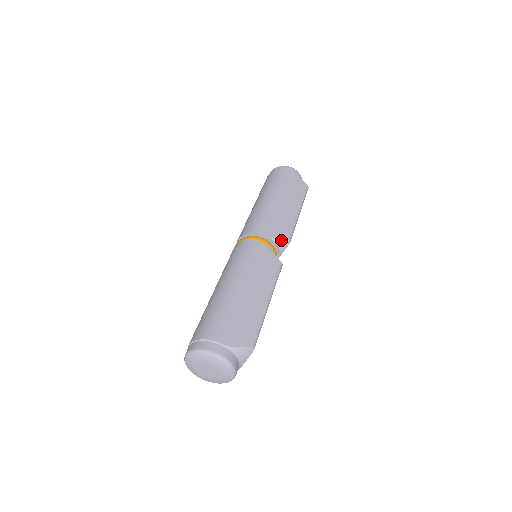
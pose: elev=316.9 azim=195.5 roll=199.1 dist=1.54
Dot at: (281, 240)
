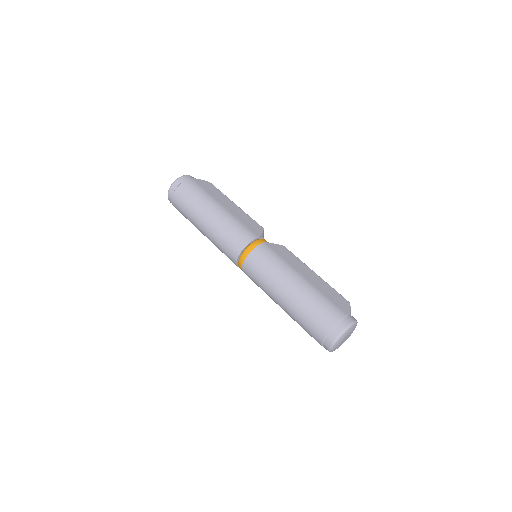
Dot at: (263, 232)
